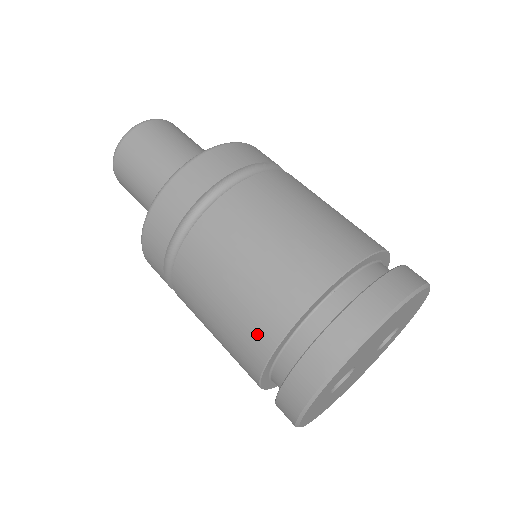
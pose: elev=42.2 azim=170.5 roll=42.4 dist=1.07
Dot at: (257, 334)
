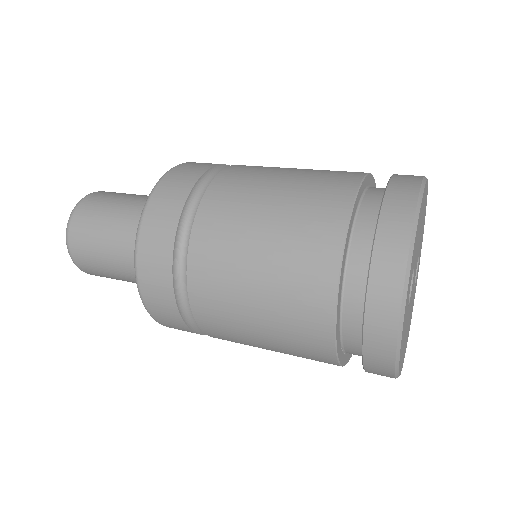
Dot at: (317, 243)
